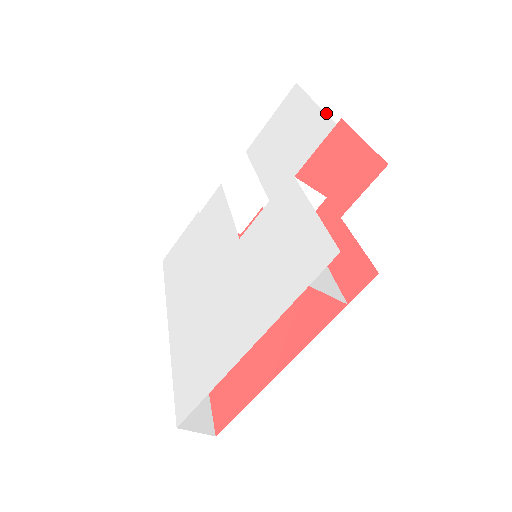
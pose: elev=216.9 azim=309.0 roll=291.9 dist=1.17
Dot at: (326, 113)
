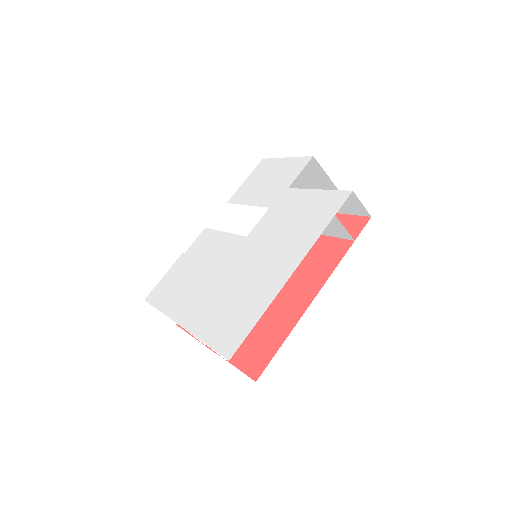
Dot at: occluded
